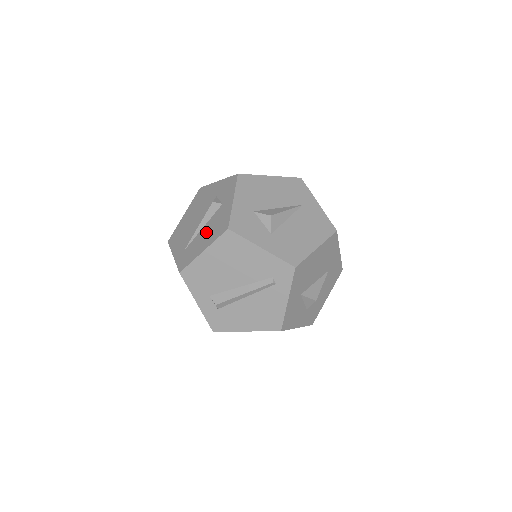
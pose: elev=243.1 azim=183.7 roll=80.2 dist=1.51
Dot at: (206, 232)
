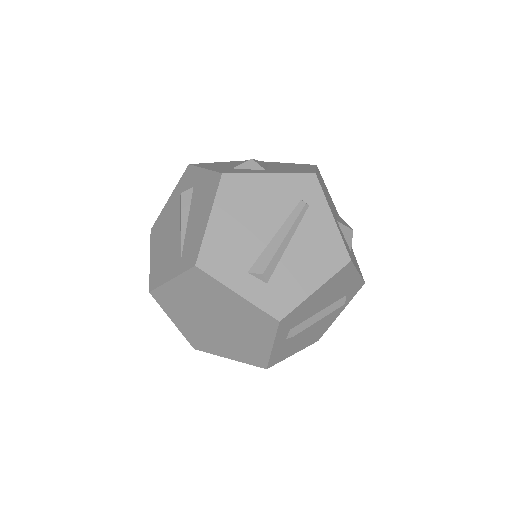
Dot at: (196, 213)
